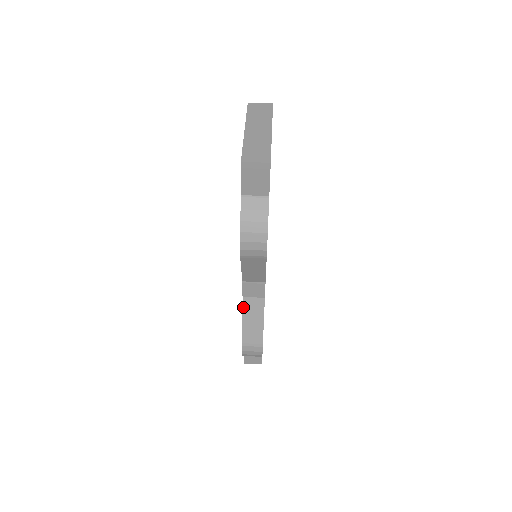
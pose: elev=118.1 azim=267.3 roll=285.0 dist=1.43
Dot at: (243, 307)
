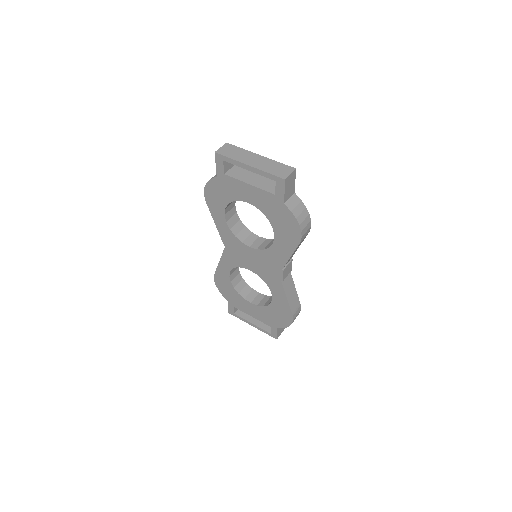
Dot at: (284, 289)
